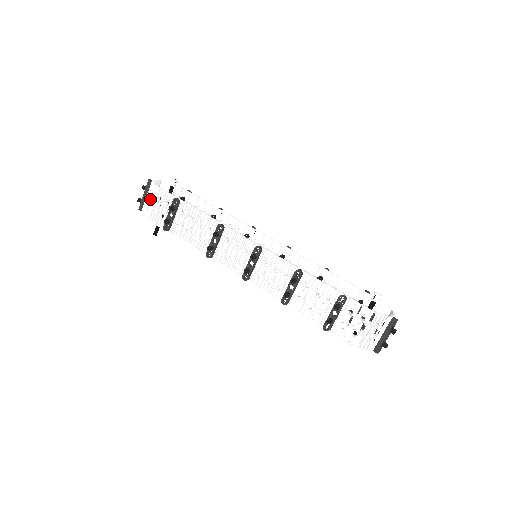
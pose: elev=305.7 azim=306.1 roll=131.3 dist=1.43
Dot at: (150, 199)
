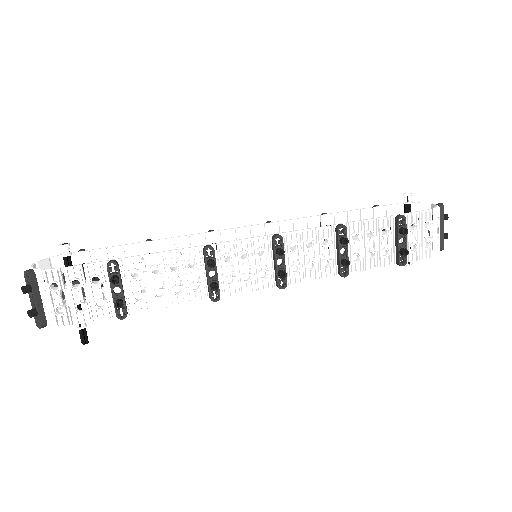
Dot at: (55, 297)
